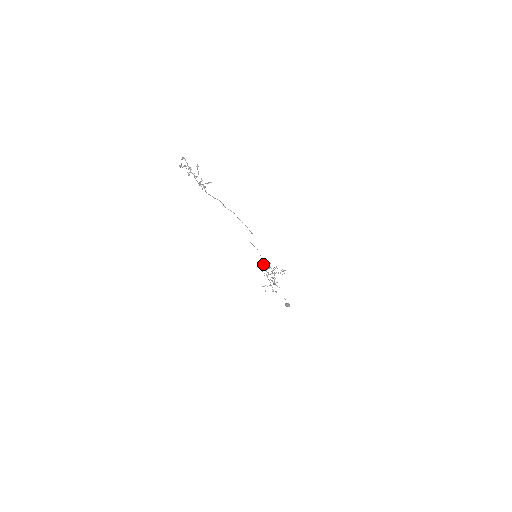
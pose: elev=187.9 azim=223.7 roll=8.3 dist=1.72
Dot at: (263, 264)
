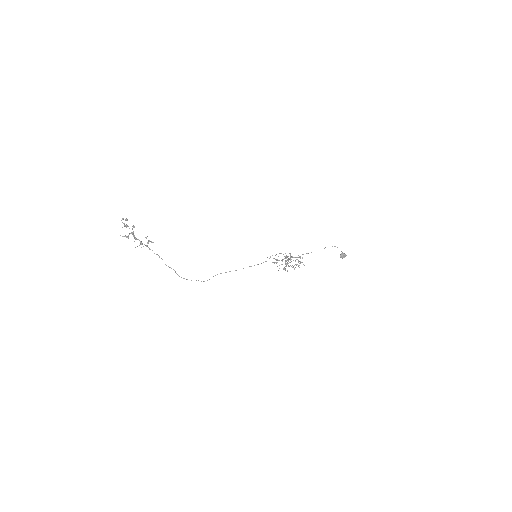
Dot at: occluded
